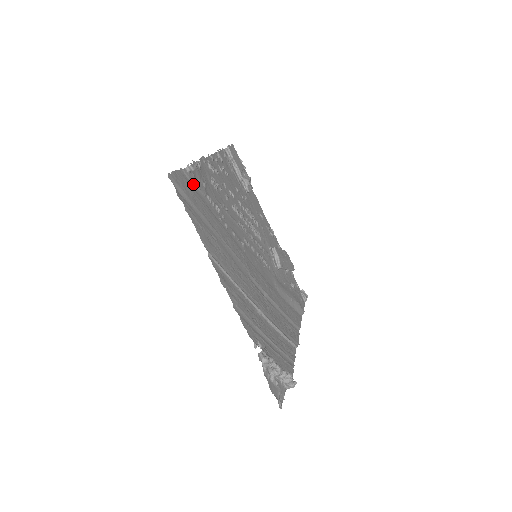
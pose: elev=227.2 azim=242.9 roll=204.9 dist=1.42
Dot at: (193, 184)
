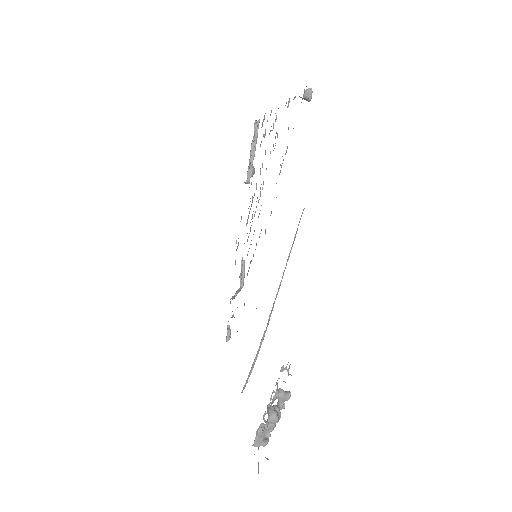
Dot at: occluded
